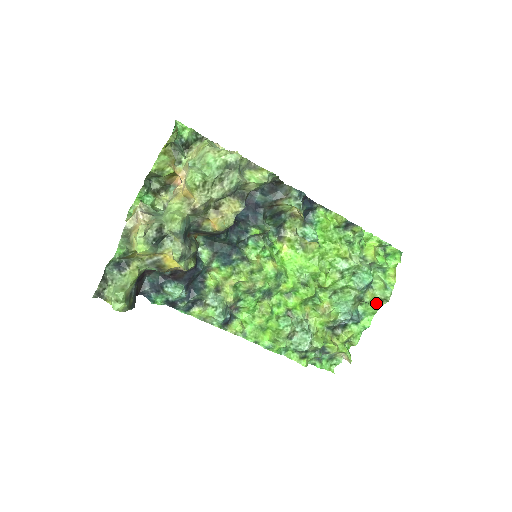
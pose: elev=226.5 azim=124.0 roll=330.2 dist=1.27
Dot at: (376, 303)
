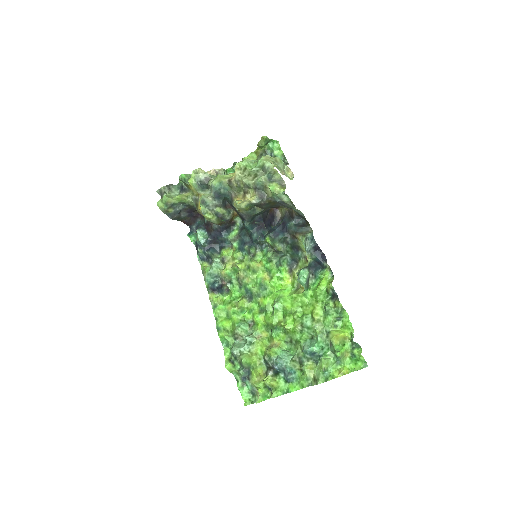
Dot at: (310, 378)
